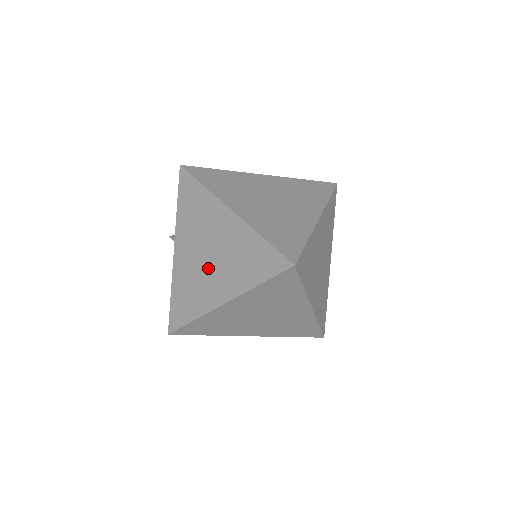
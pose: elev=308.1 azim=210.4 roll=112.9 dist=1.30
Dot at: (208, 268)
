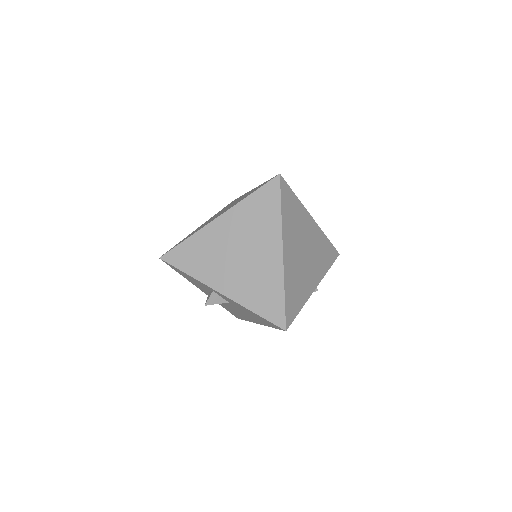
Dot at: (249, 258)
